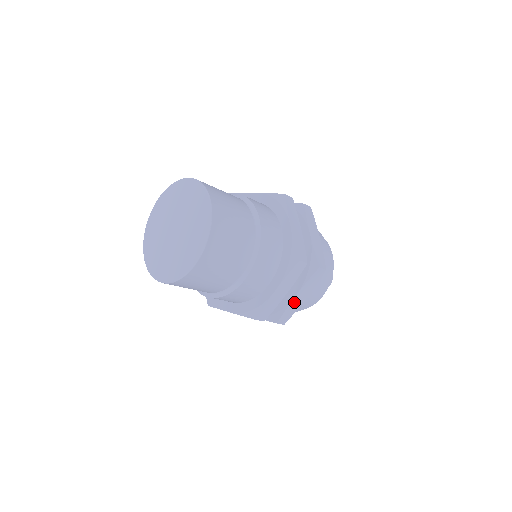
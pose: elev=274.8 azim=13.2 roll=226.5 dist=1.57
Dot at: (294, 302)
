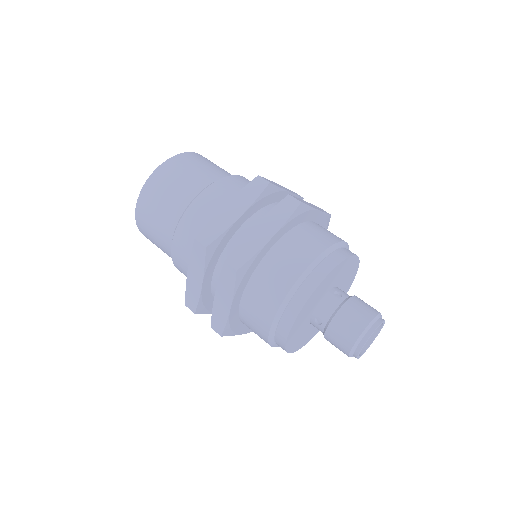
Dot at: (253, 236)
